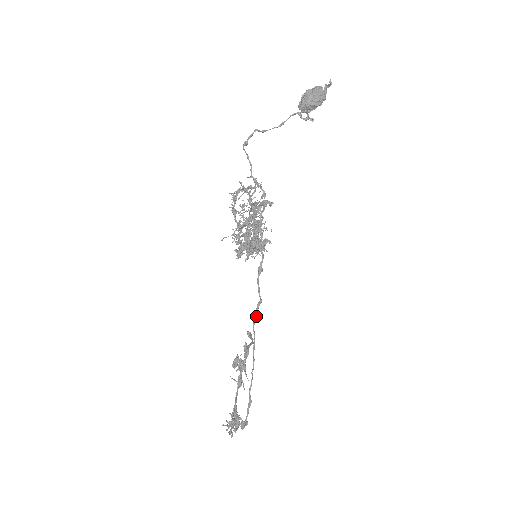
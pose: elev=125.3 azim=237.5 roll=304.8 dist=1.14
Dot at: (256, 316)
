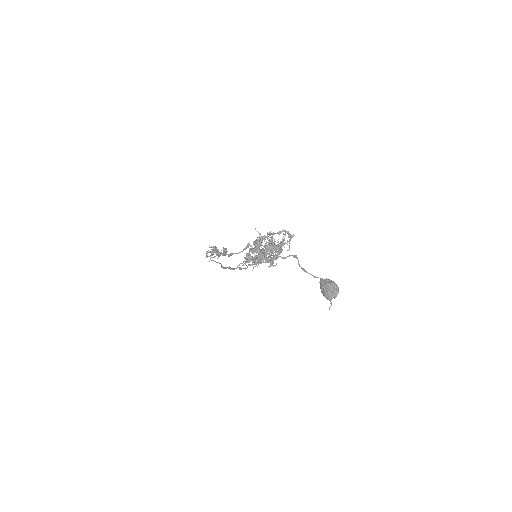
Dot at: (228, 268)
